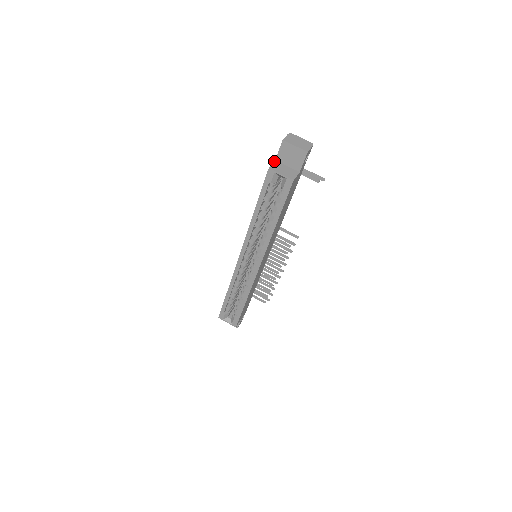
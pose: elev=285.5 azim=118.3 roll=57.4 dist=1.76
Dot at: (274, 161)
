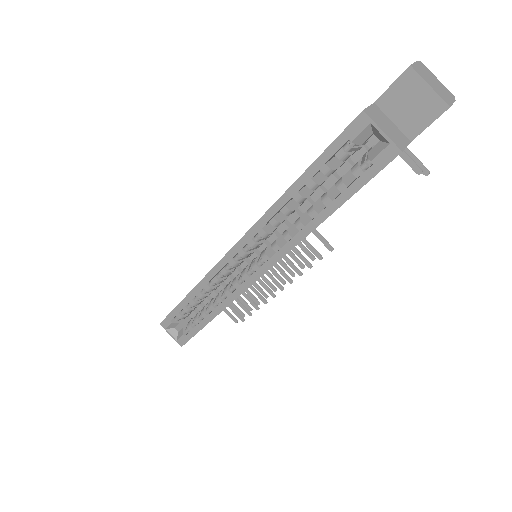
Dot at: occluded
